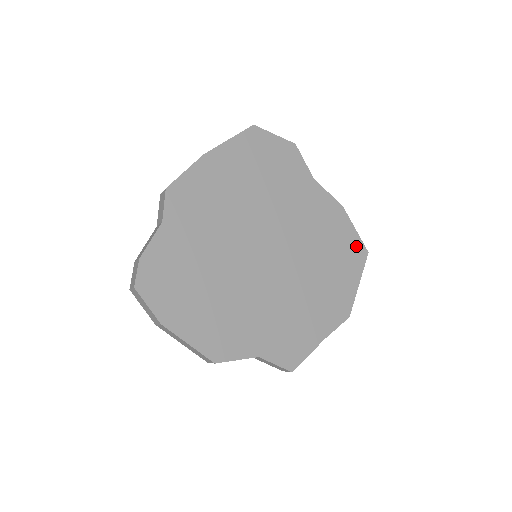
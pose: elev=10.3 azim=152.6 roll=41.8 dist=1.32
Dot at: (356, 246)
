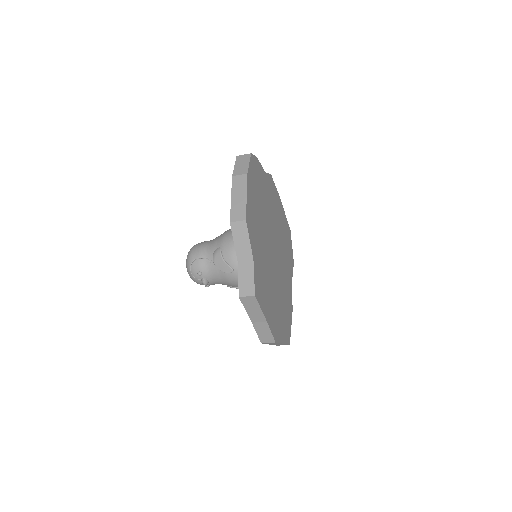
Dot at: (289, 331)
